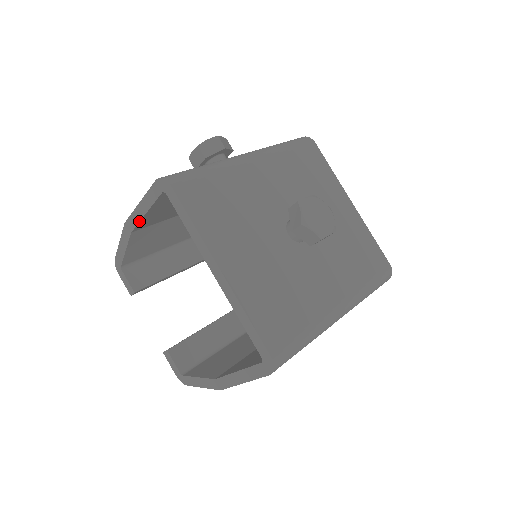
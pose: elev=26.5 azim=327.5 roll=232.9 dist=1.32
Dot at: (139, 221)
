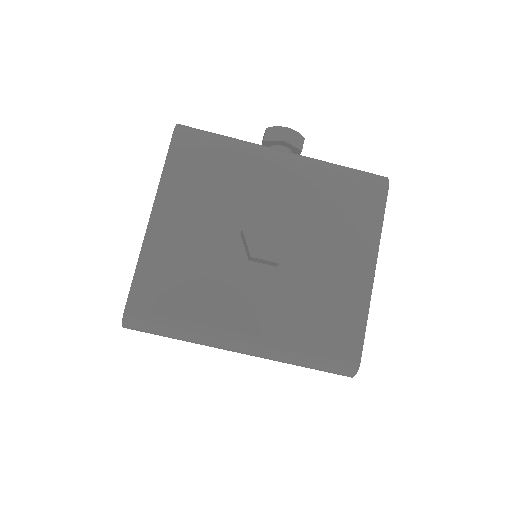
Dot at: occluded
